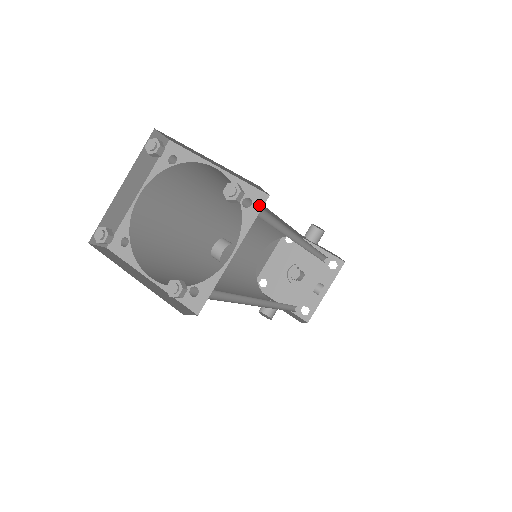
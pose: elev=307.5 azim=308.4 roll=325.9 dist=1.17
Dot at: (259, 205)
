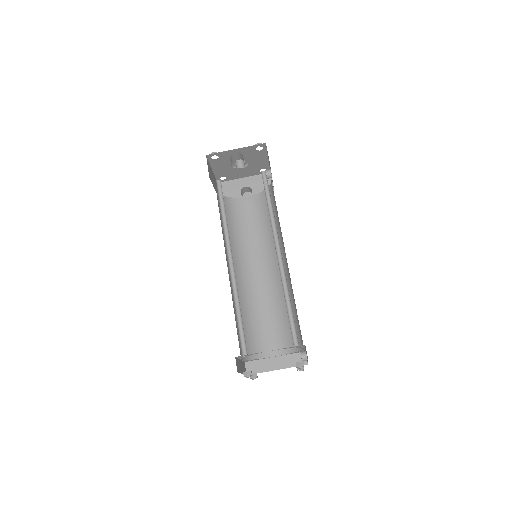
Dot at: occluded
